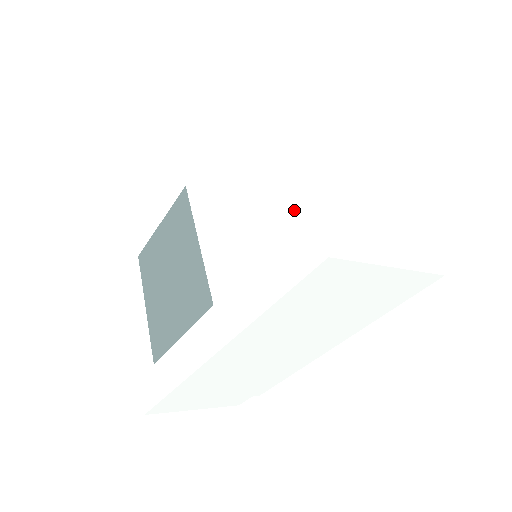
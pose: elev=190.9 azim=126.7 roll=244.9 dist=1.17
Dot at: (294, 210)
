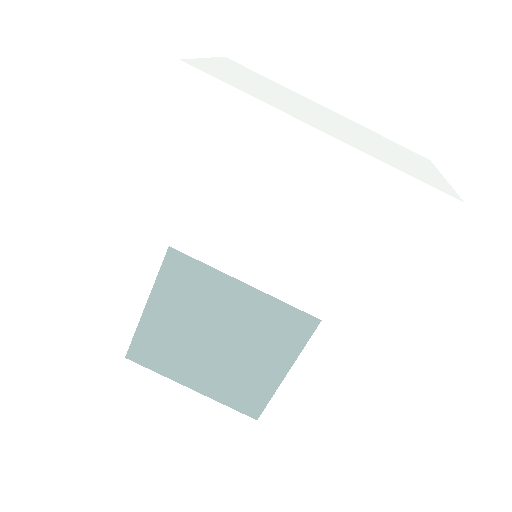
Dot at: (393, 187)
